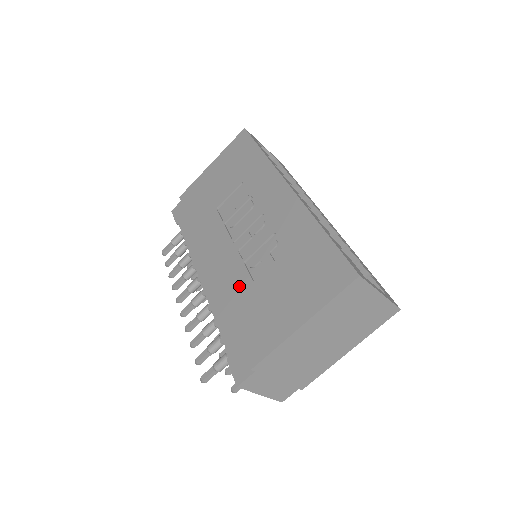
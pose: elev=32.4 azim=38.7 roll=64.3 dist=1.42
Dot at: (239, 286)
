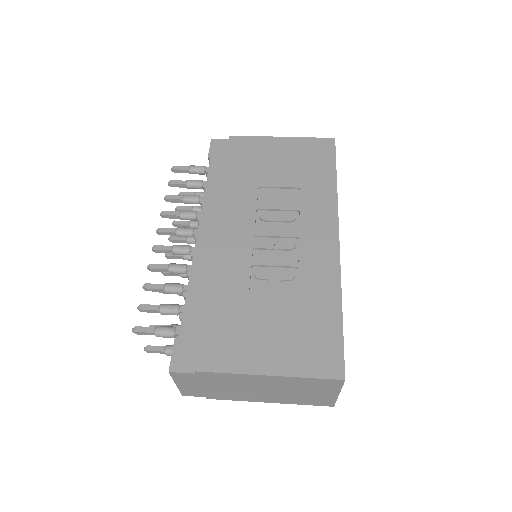
Dot at: (233, 283)
